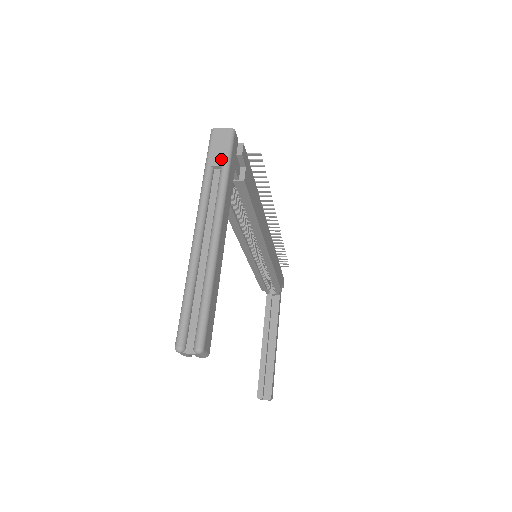
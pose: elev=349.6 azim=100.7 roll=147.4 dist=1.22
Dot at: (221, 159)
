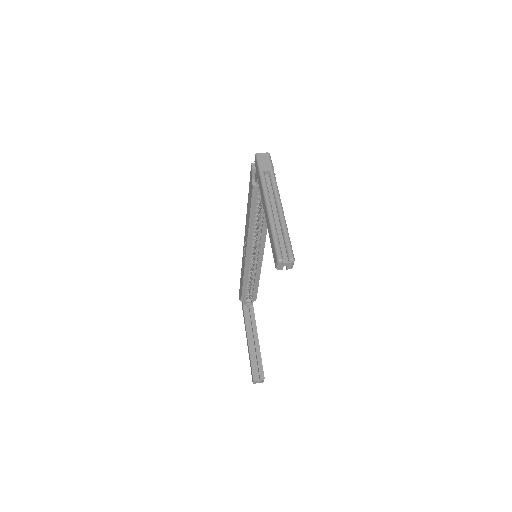
Dot at: (268, 168)
